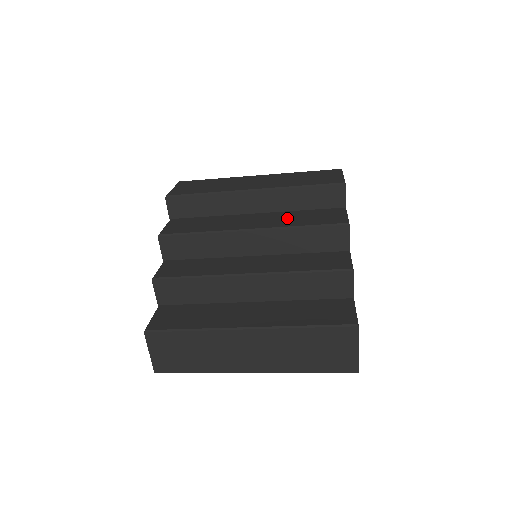
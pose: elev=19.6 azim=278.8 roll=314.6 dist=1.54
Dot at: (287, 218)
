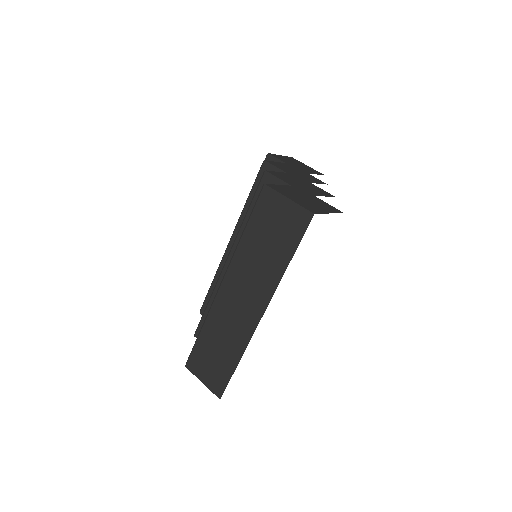
Dot at: occluded
